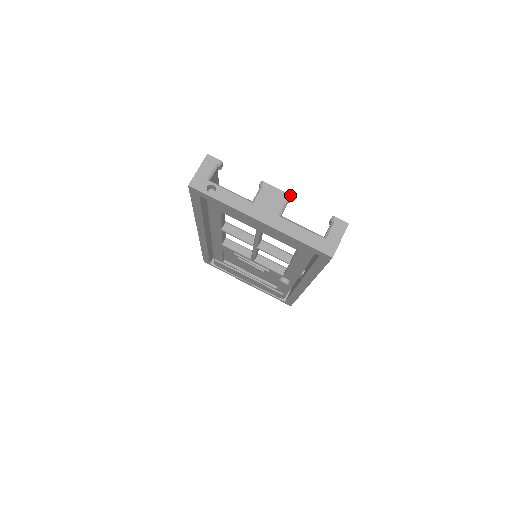
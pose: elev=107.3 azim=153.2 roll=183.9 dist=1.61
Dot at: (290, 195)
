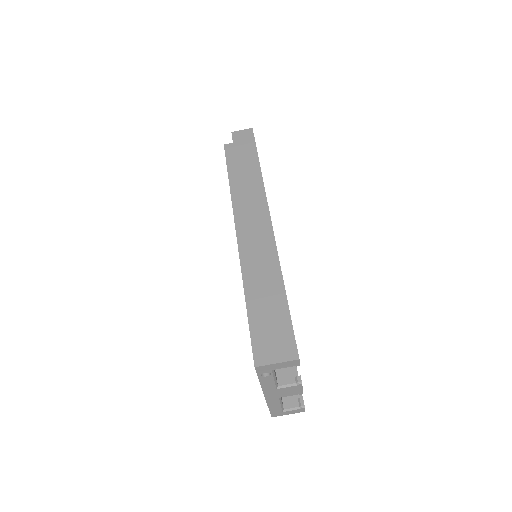
Dot at: occluded
